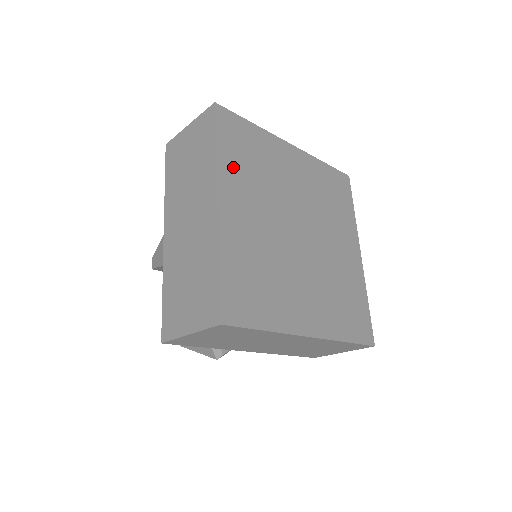
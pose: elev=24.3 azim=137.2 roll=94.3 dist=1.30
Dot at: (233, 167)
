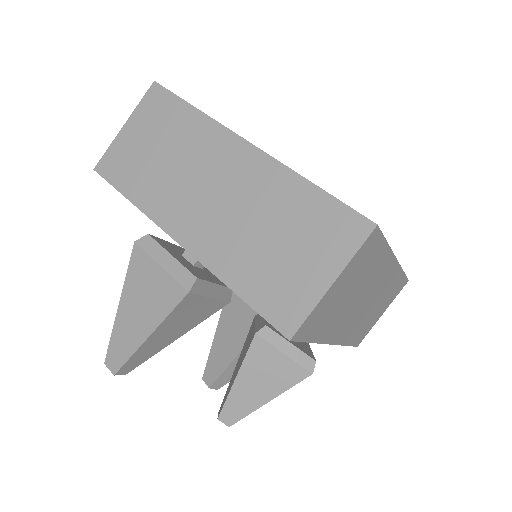
Dot at: occluded
